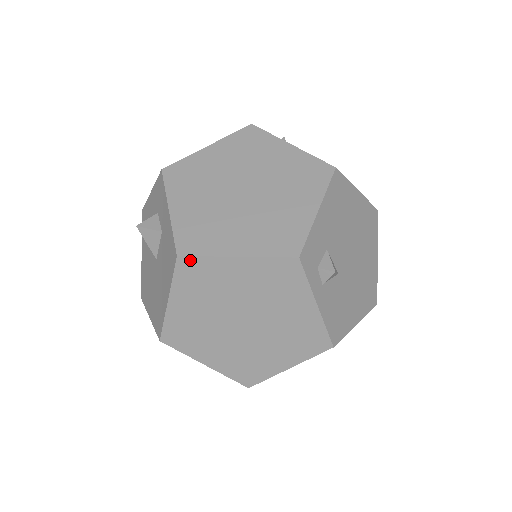
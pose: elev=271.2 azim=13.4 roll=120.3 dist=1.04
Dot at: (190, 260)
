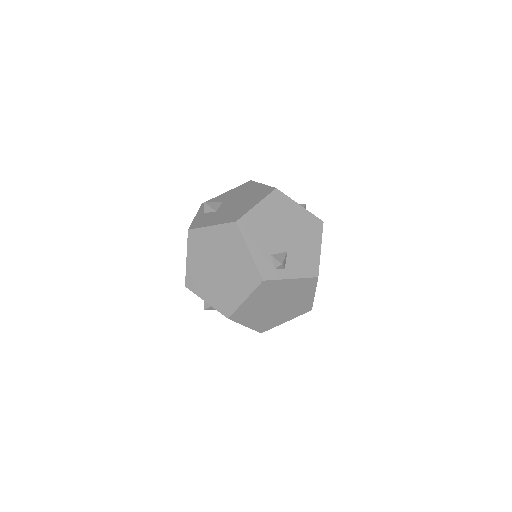
Dot at: (233, 315)
